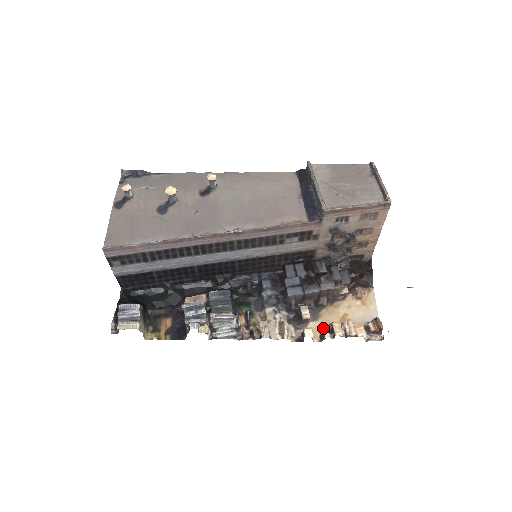
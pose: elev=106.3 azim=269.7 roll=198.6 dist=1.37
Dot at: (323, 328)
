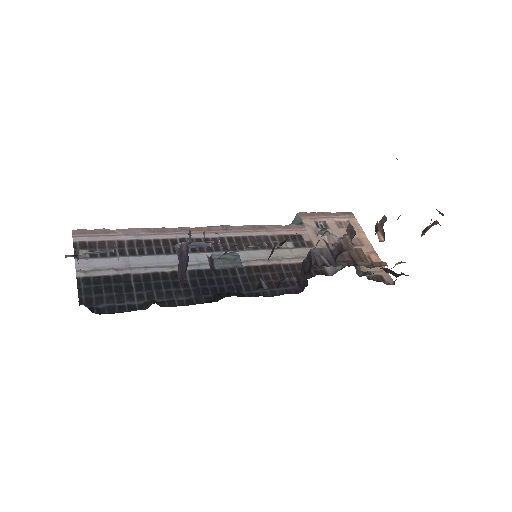
Dot at: occluded
